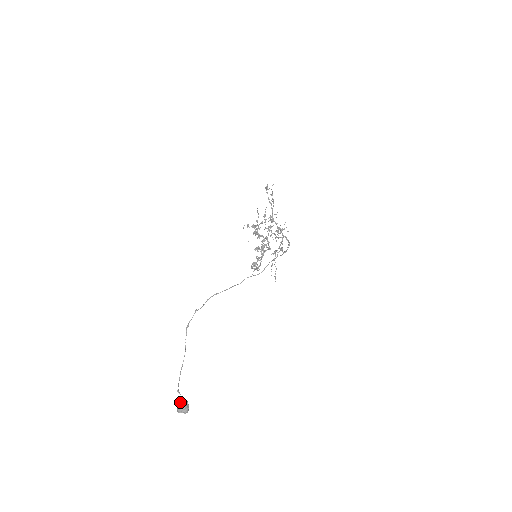
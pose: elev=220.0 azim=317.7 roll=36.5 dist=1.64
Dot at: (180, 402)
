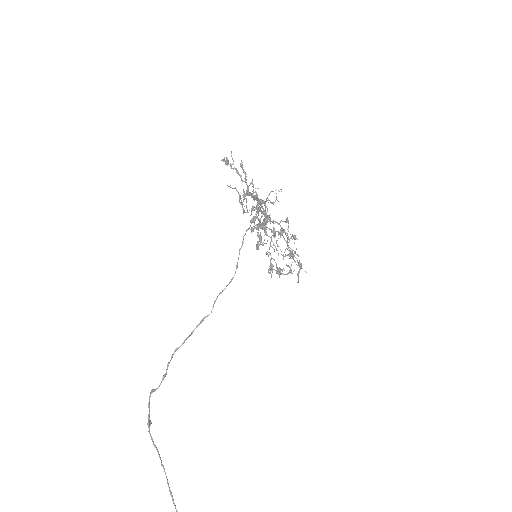
Dot at: out of frame
